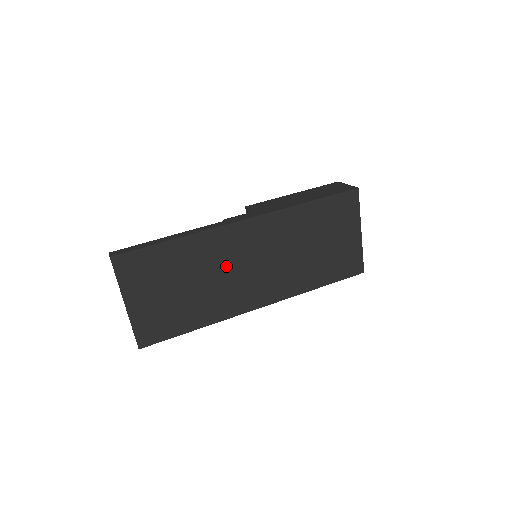
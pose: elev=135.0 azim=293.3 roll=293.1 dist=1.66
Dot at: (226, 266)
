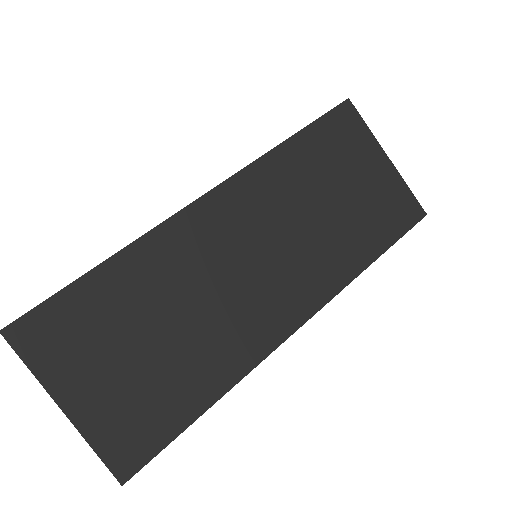
Dot at: (210, 278)
